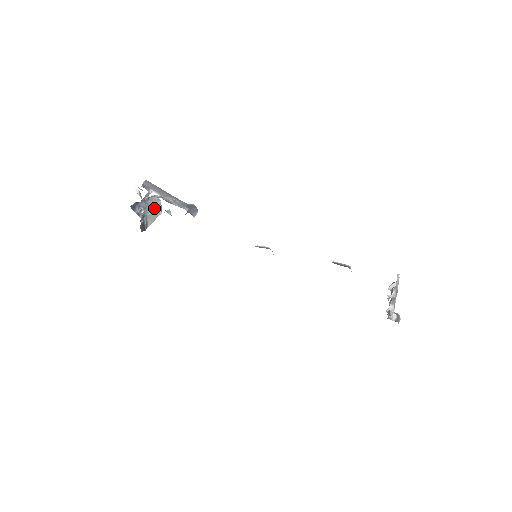
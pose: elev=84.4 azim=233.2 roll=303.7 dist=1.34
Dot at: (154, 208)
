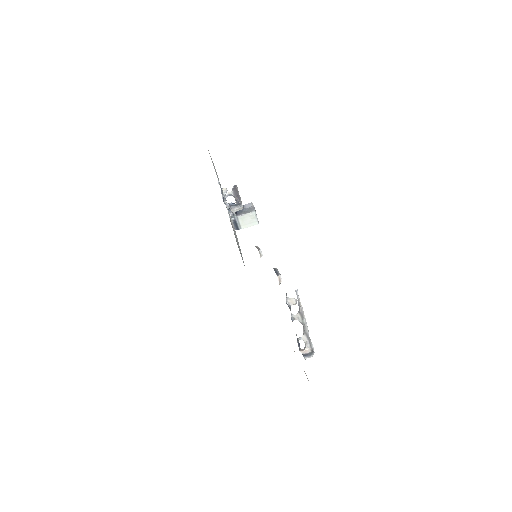
Dot at: (247, 214)
